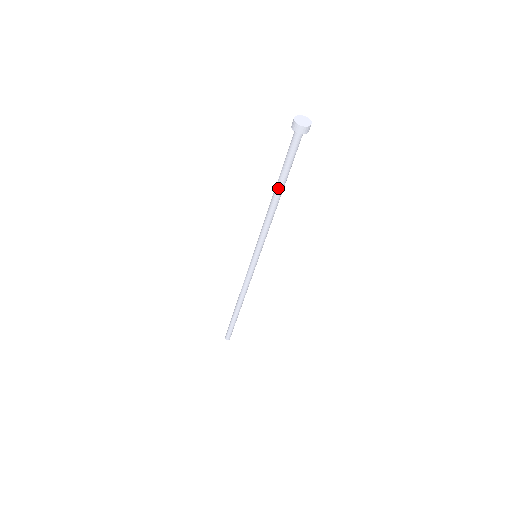
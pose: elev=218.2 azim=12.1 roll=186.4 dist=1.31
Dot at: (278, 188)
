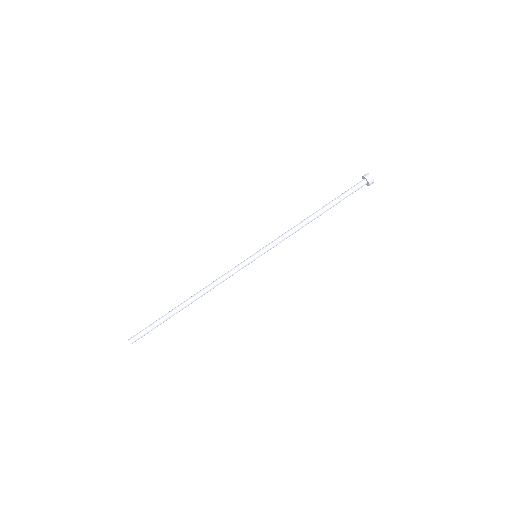
Dot at: (323, 207)
